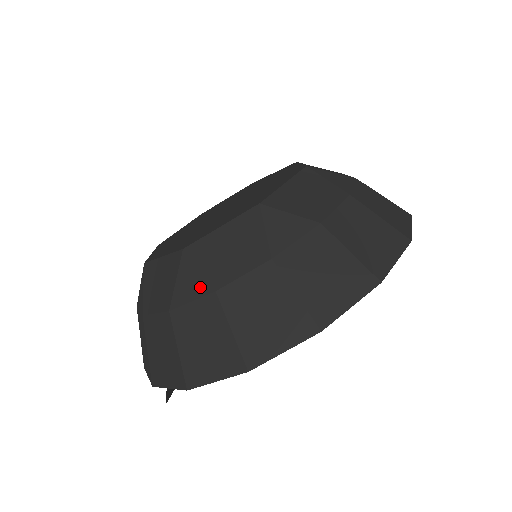
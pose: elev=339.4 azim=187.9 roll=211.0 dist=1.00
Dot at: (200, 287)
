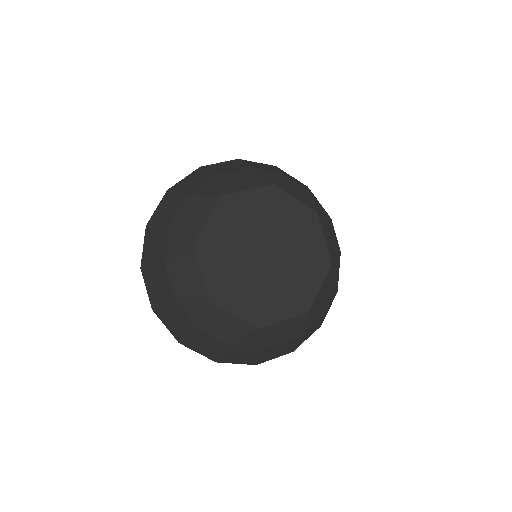
Dot at: (196, 319)
